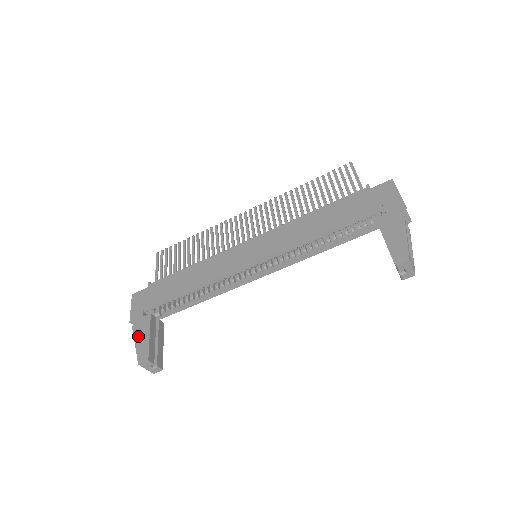
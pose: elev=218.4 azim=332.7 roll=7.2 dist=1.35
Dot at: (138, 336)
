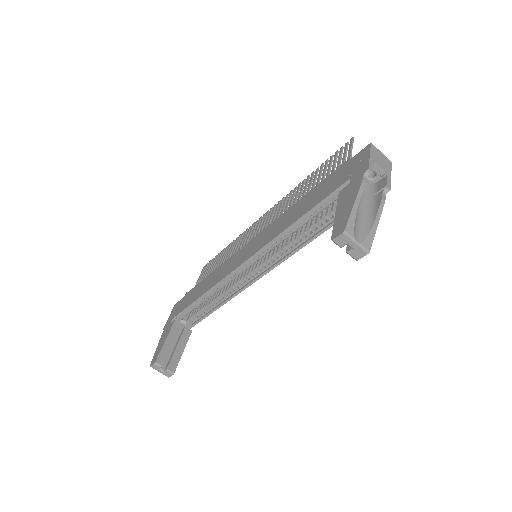
Dot at: (161, 341)
